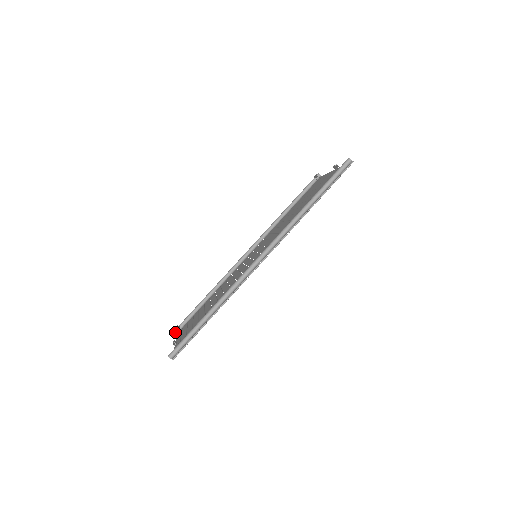
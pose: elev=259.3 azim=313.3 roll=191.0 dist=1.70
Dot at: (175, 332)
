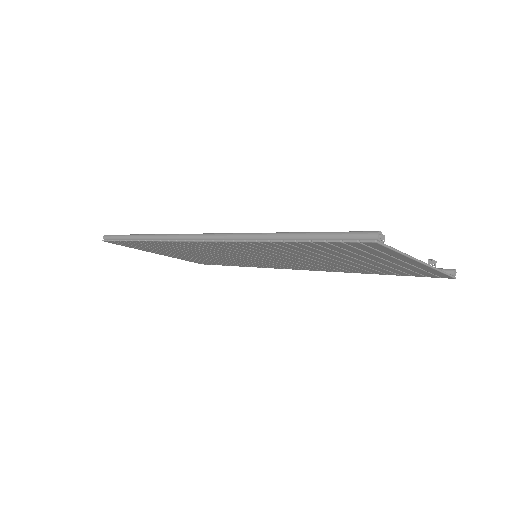
Dot at: occluded
